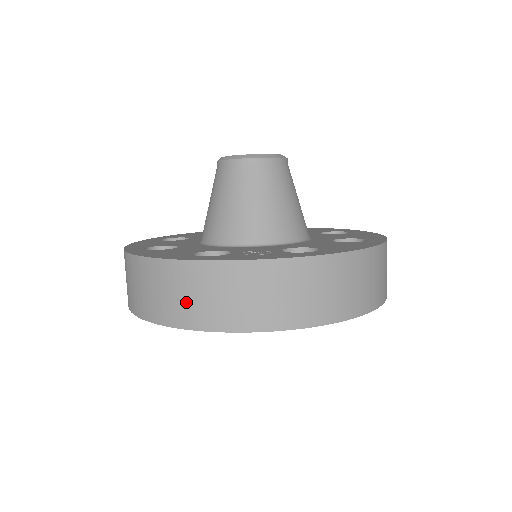
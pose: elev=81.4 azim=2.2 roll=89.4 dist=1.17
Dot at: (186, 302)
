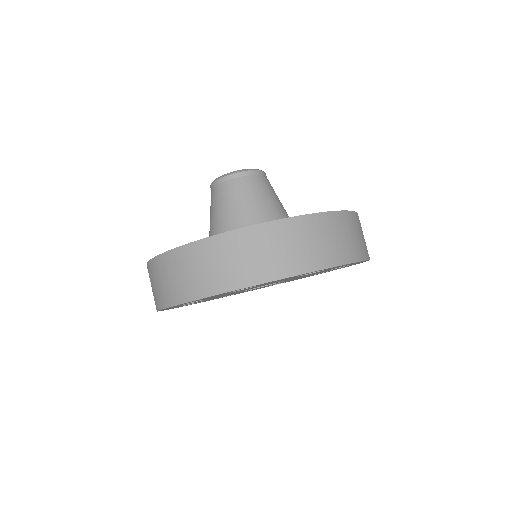
Dot at: (222, 269)
